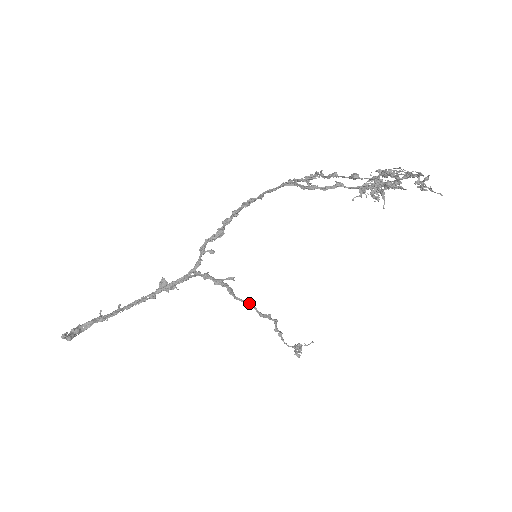
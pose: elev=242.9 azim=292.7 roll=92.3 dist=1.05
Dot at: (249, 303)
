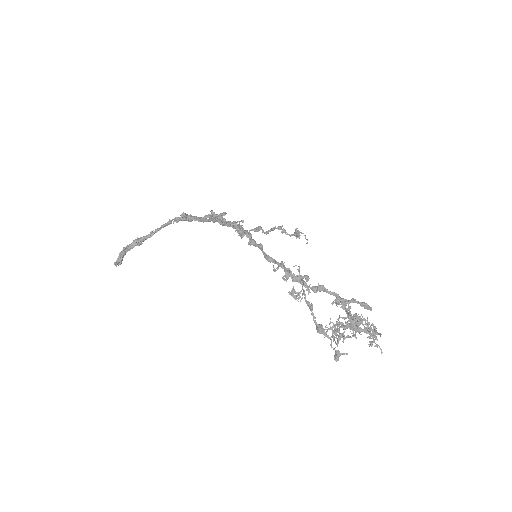
Dot at: (256, 231)
